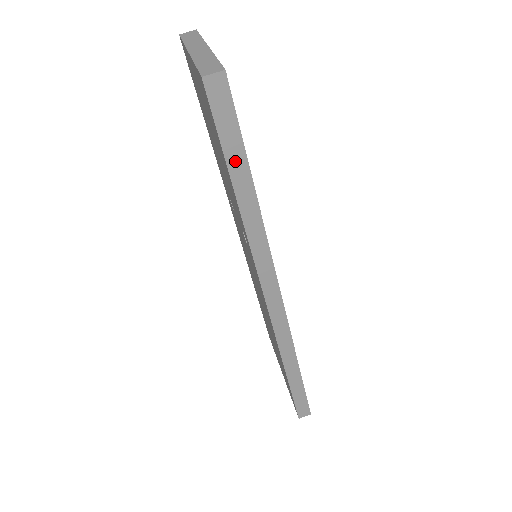
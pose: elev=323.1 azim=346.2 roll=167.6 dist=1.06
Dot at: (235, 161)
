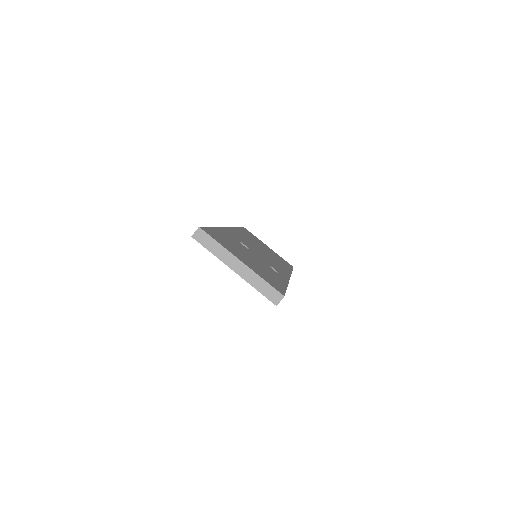
Dot at: occluded
